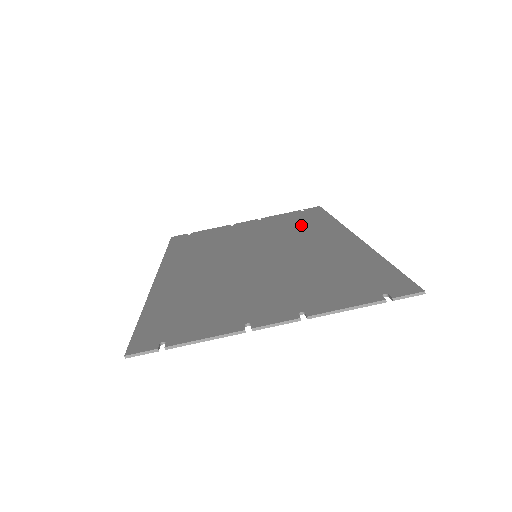
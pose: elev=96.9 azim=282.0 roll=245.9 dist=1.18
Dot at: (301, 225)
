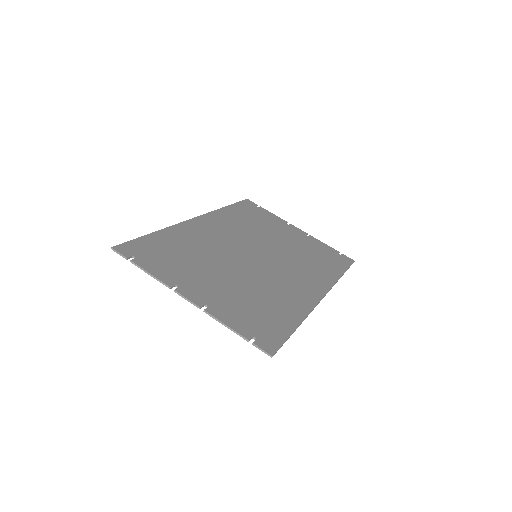
Dot at: (316, 262)
